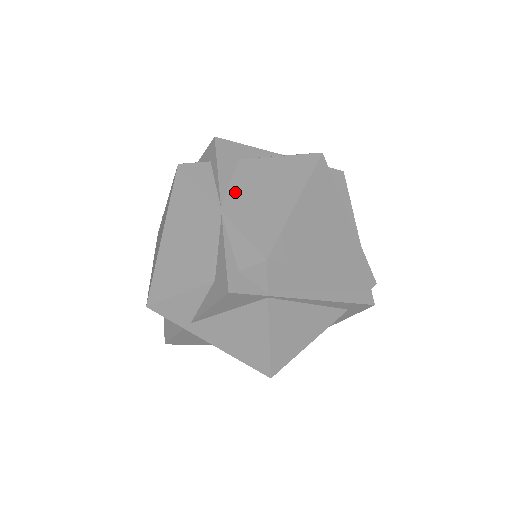
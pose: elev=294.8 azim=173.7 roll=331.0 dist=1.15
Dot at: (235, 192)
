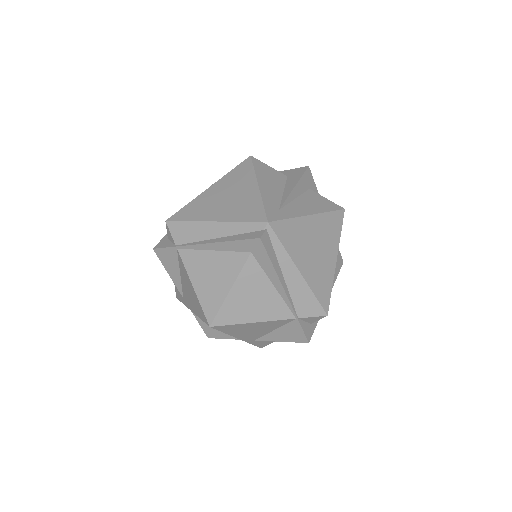
Dot at: occluded
